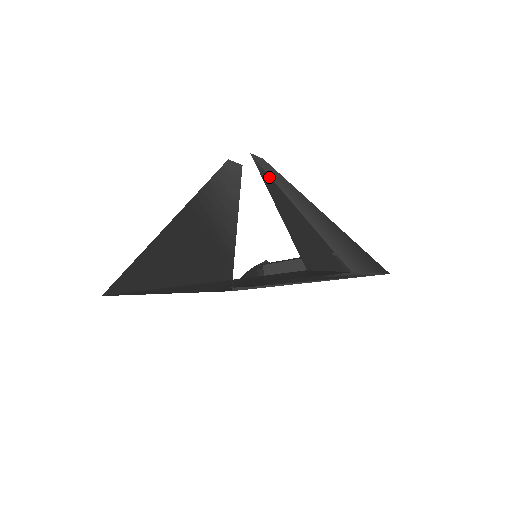
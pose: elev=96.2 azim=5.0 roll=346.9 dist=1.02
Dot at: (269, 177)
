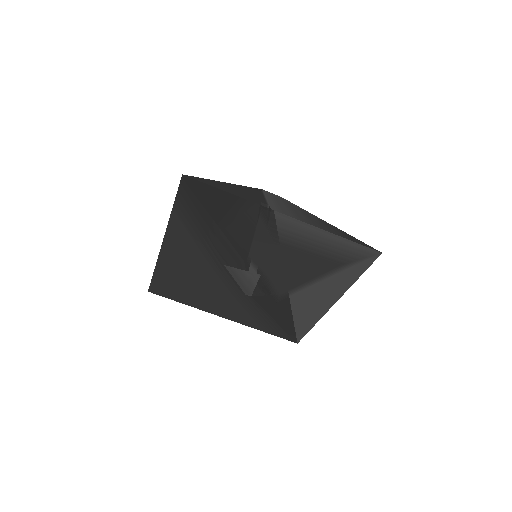
Dot at: (261, 192)
